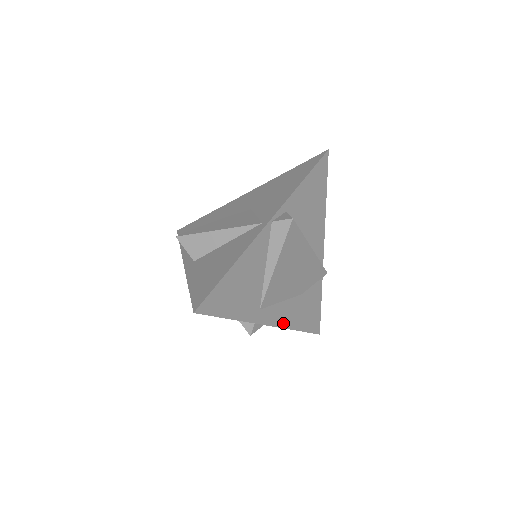
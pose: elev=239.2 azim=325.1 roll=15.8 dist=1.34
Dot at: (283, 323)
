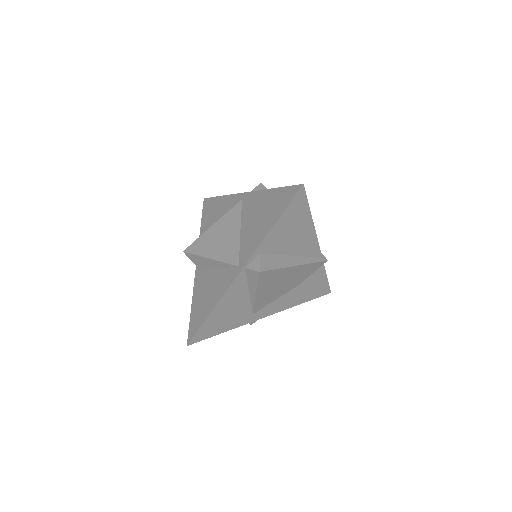
Dot at: (283, 308)
